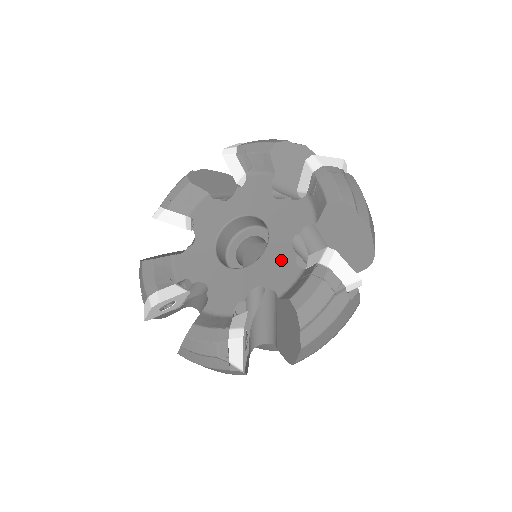
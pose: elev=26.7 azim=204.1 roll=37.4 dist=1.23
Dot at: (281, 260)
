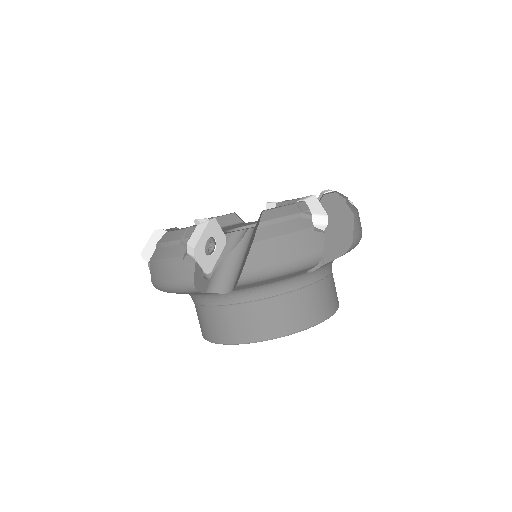
Dot at: occluded
